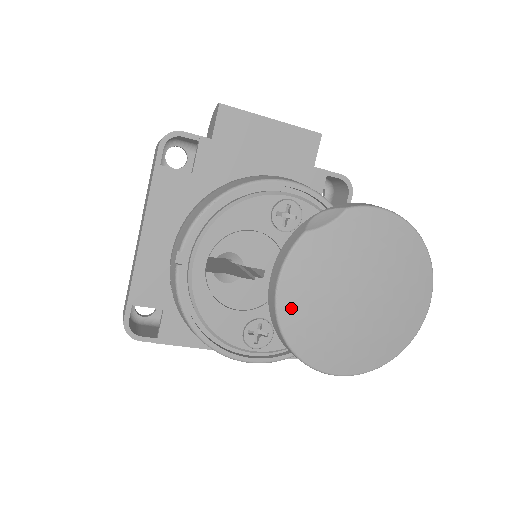
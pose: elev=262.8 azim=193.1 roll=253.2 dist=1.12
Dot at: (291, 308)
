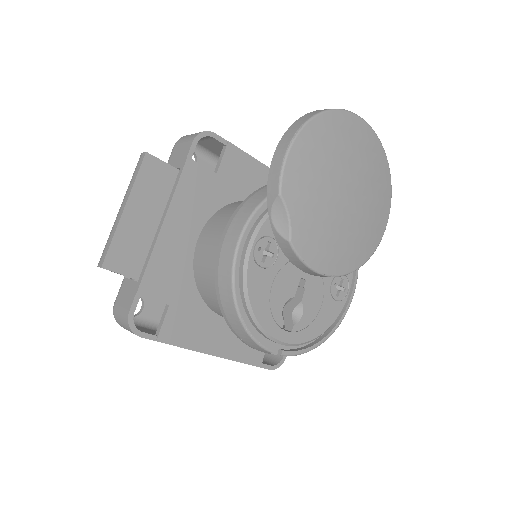
Dot at: (339, 264)
